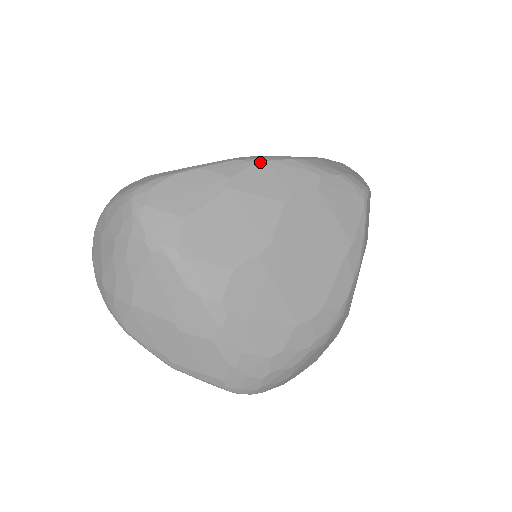
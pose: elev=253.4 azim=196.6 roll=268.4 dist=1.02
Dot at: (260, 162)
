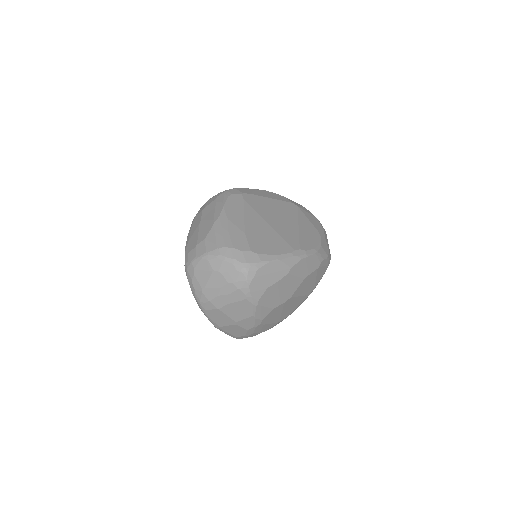
Dot at: (304, 258)
